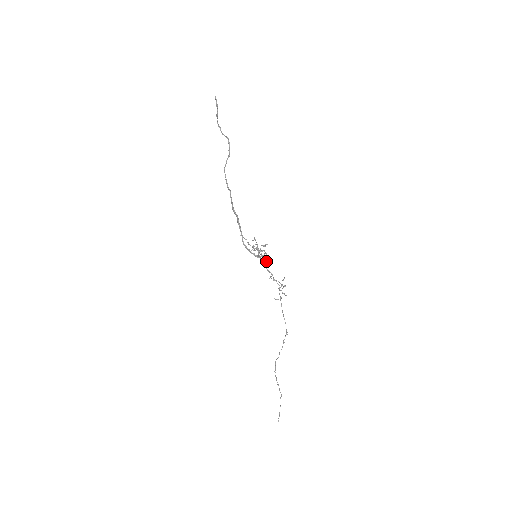
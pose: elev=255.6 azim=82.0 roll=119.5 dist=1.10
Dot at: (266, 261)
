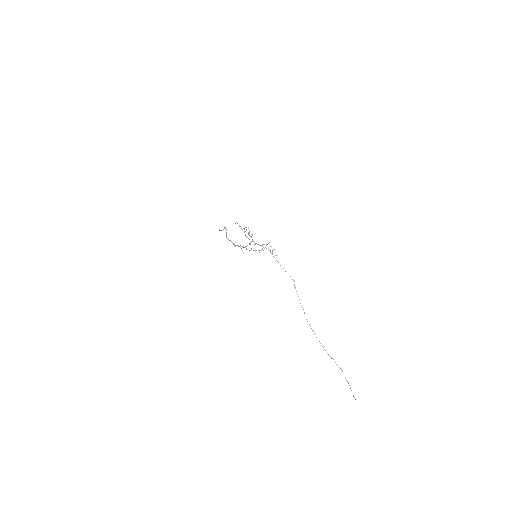
Dot at: occluded
